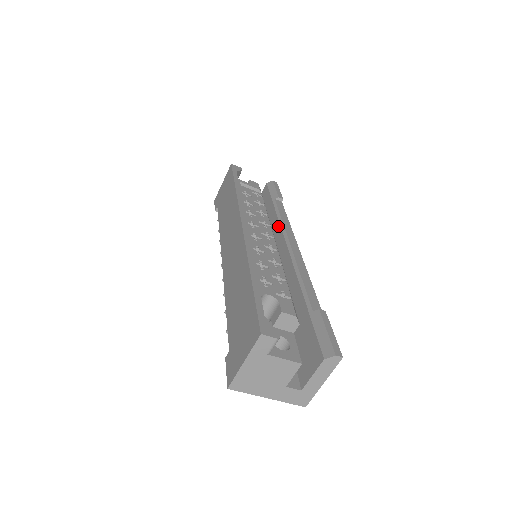
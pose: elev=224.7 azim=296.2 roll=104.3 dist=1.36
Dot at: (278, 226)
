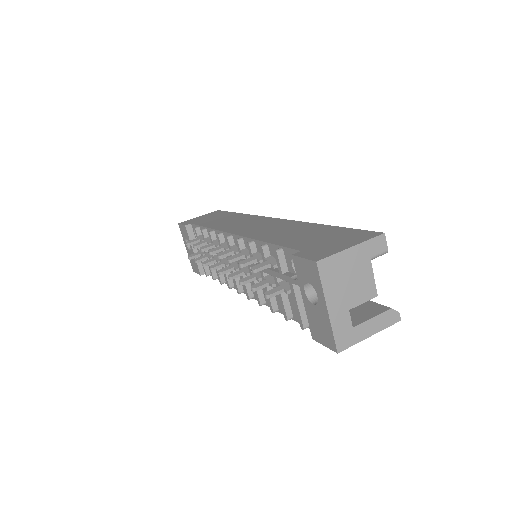
Dot at: occluded
